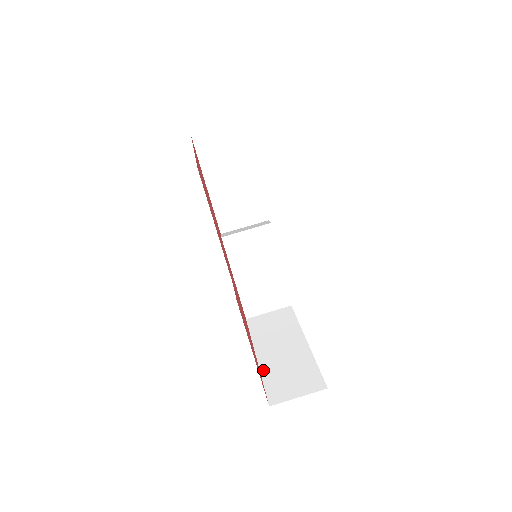
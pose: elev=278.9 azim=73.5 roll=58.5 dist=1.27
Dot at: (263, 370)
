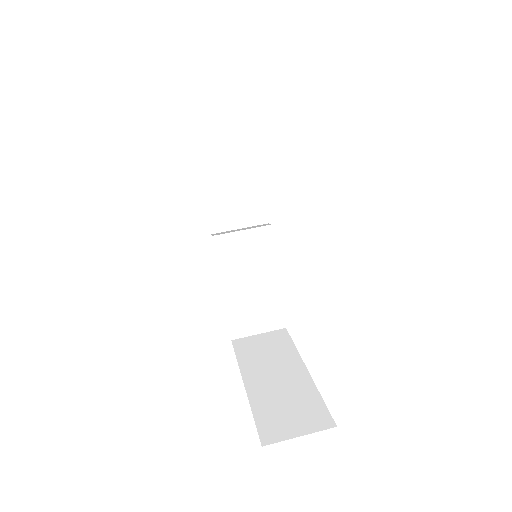
Dot at: (253, 400)
